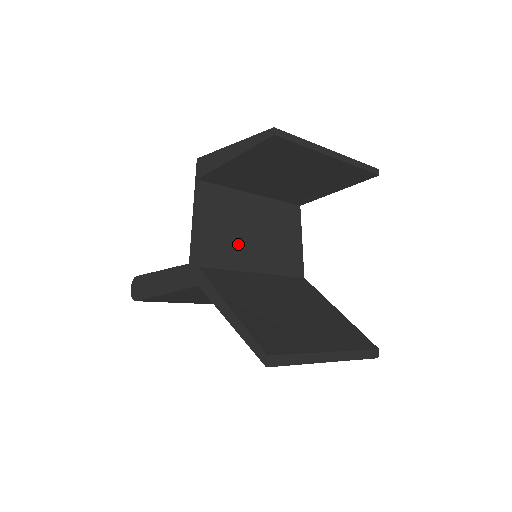
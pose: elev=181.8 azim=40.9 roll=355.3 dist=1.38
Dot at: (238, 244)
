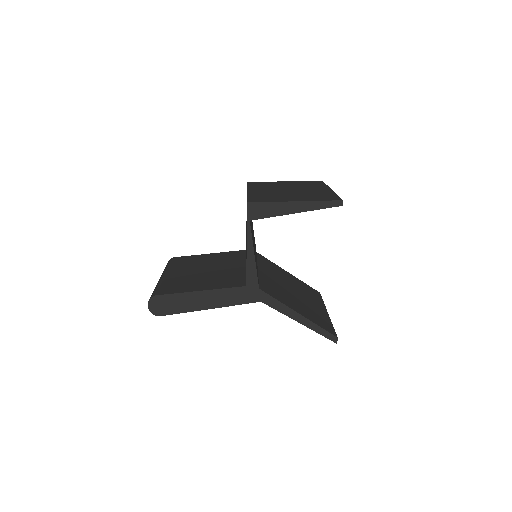
Dot at: (255, 255)
